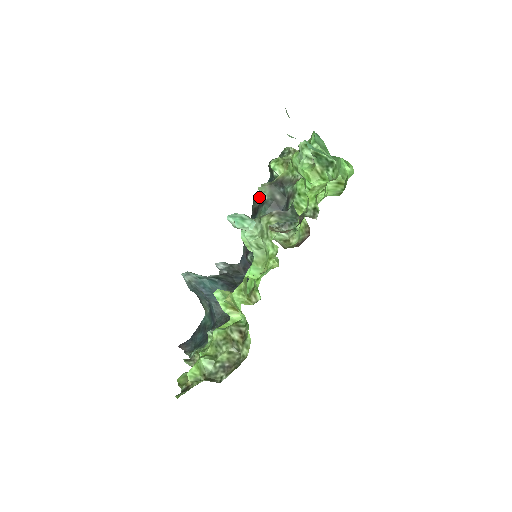
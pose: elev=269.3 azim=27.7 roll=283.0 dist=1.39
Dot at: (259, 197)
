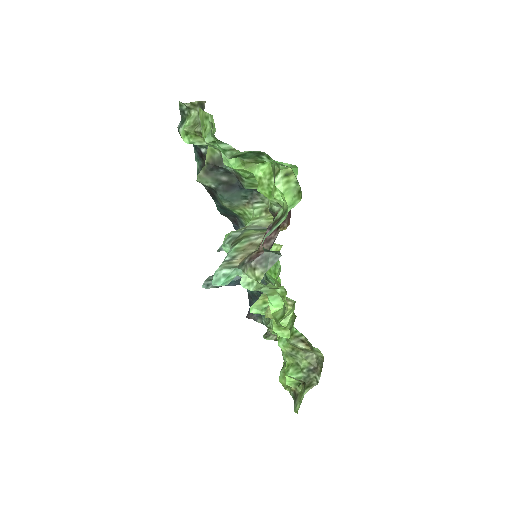
Dot at: occluded
